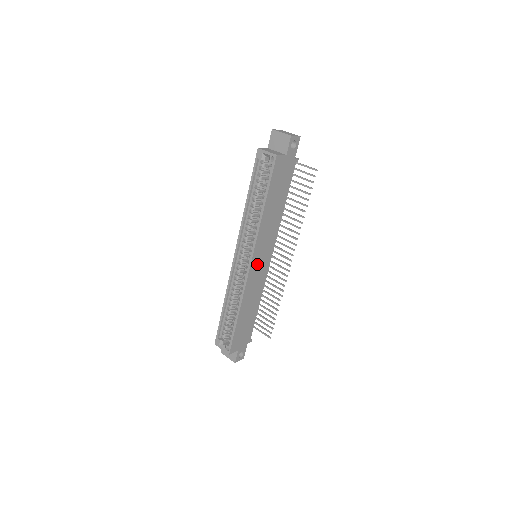
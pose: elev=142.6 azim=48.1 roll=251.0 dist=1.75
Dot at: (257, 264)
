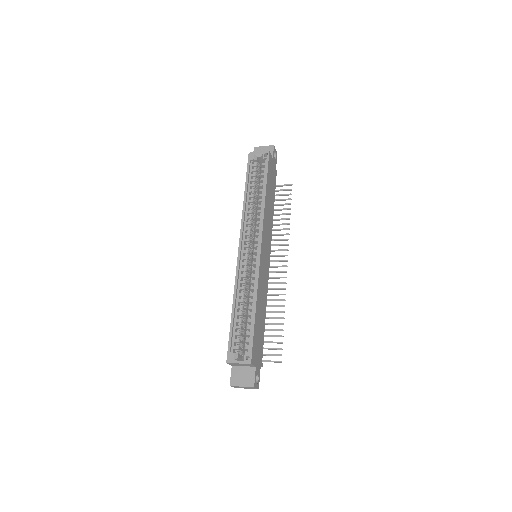
Dot at: (264, 254)
